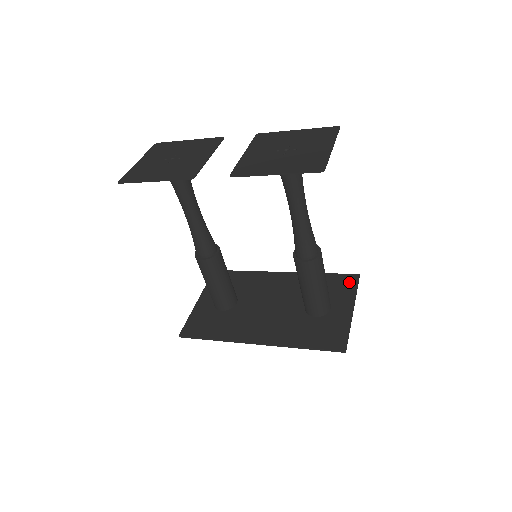
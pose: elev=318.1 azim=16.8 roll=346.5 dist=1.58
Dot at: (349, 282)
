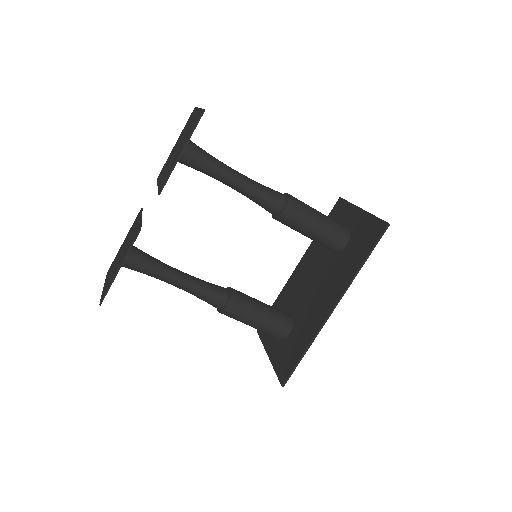
Dot at: (340, 208)
